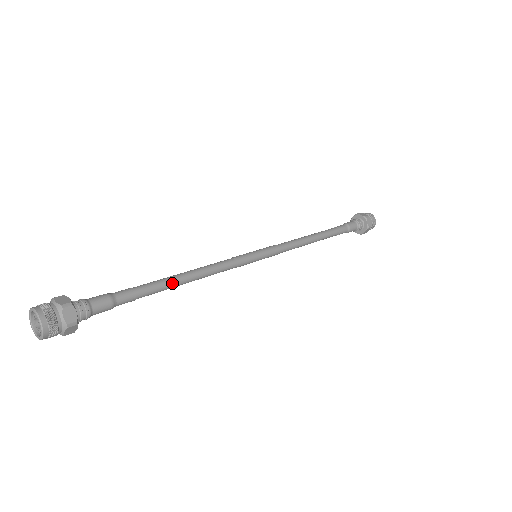
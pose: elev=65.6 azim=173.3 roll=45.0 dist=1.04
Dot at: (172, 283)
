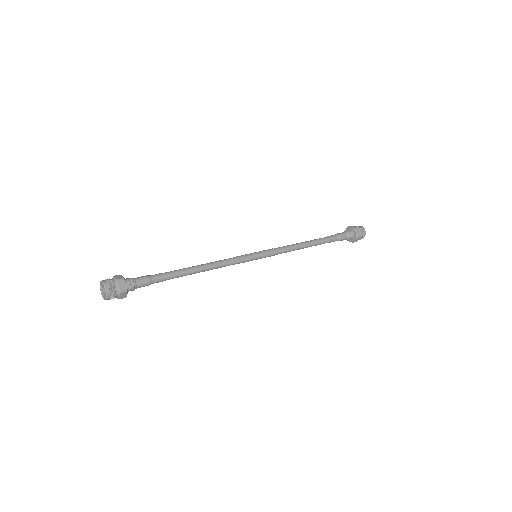
Dot at: (190, 271)
